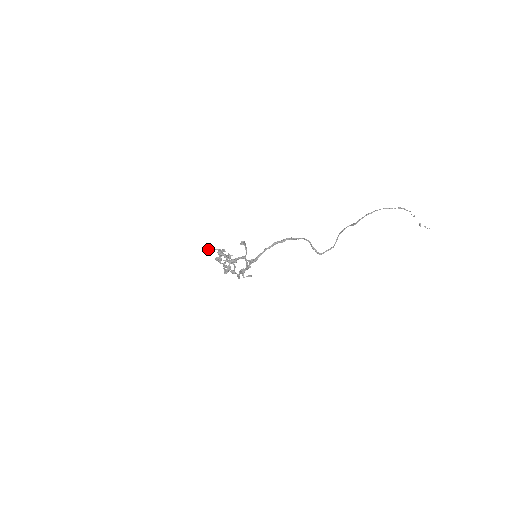
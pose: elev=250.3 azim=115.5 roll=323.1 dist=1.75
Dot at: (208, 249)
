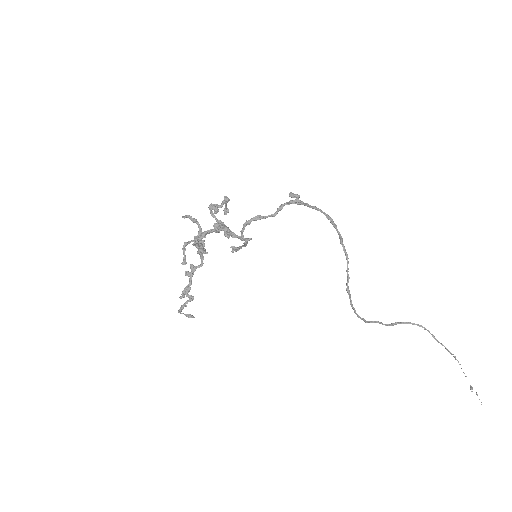
Dot at: (189, 215)
